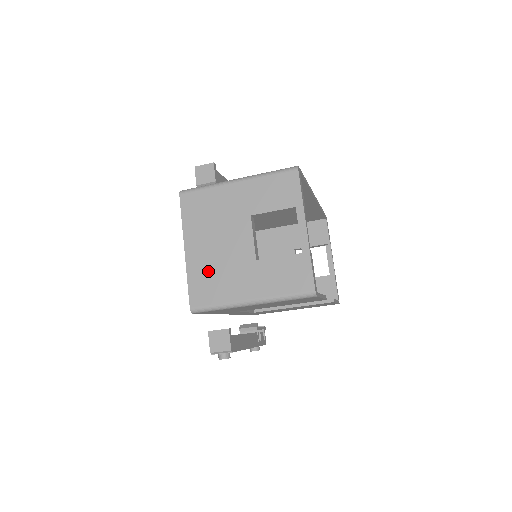
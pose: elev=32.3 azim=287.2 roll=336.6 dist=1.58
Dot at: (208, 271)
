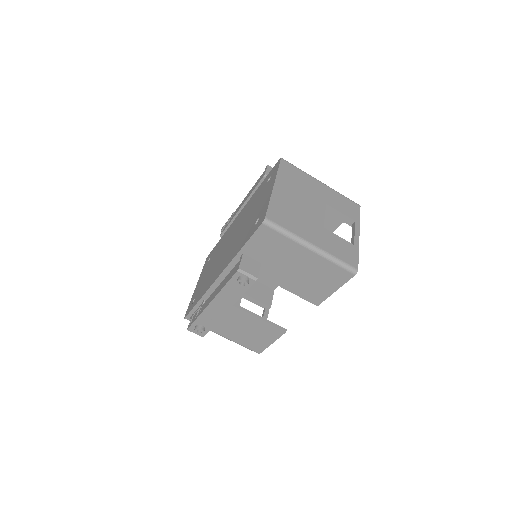
Dot at: (287, 208)
